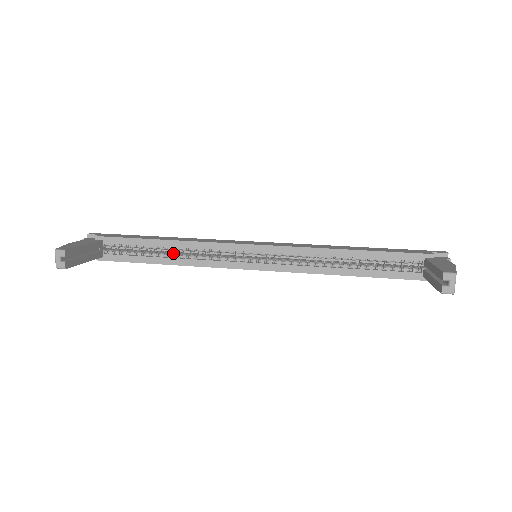
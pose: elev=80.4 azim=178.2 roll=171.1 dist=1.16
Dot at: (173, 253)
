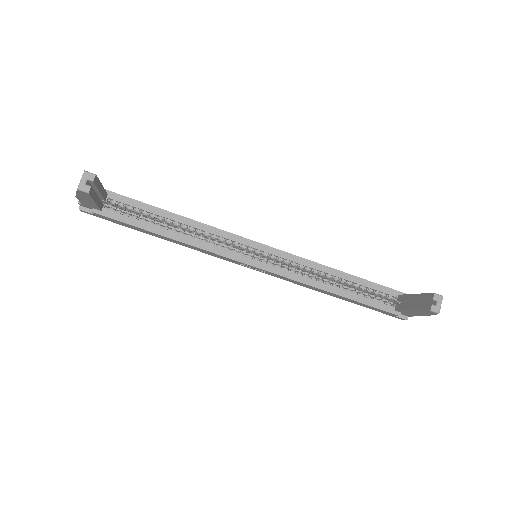
Dot at: (176, 230)
